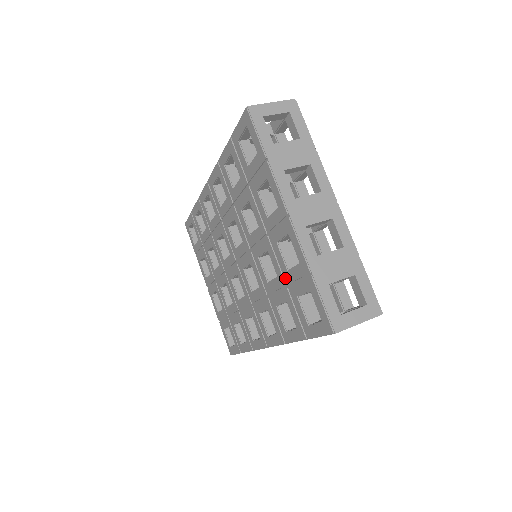
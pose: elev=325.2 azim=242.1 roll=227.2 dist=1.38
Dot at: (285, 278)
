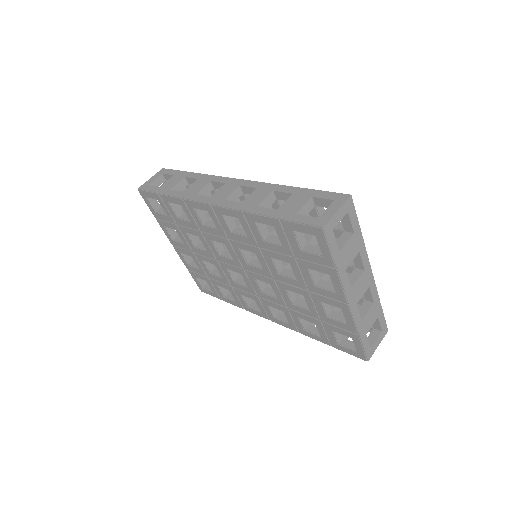
Dot at: (321, 318)
